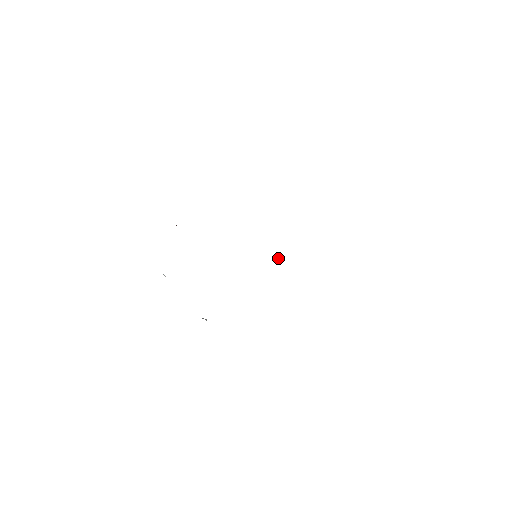
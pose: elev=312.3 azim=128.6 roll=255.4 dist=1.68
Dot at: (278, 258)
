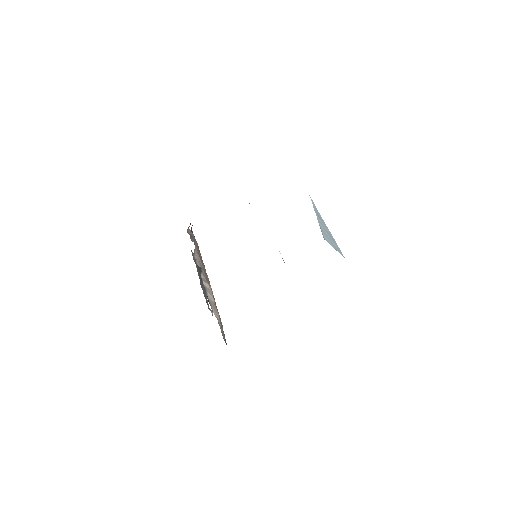
Dot at: occluded
